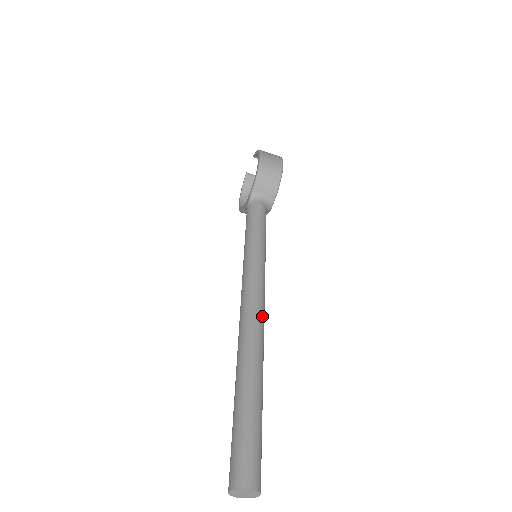
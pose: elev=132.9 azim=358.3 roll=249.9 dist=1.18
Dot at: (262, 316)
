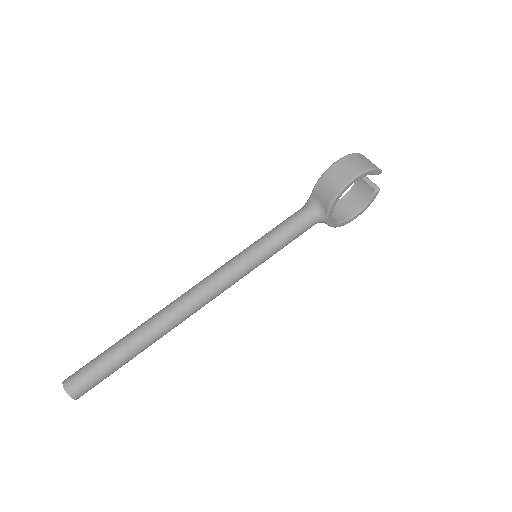
Dot at: (192, 303)
